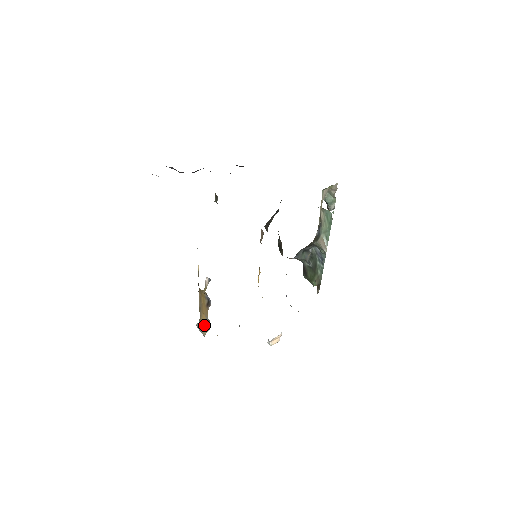
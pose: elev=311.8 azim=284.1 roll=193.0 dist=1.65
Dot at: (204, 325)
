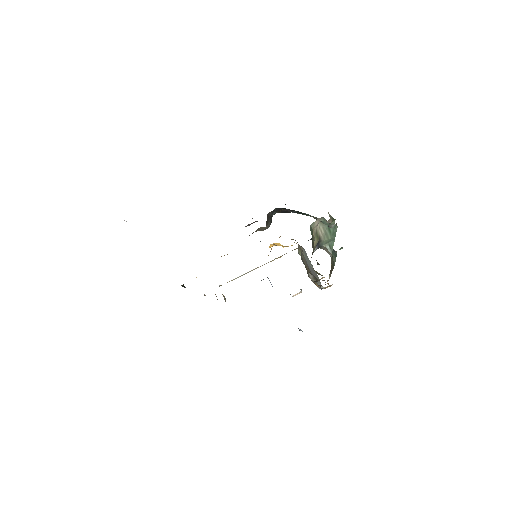
Dot at: (223, 295)
